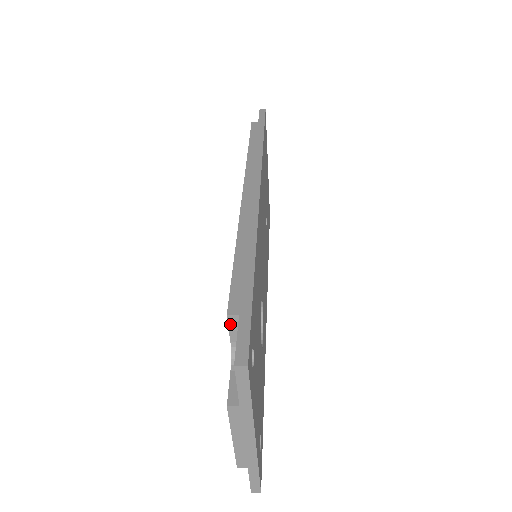
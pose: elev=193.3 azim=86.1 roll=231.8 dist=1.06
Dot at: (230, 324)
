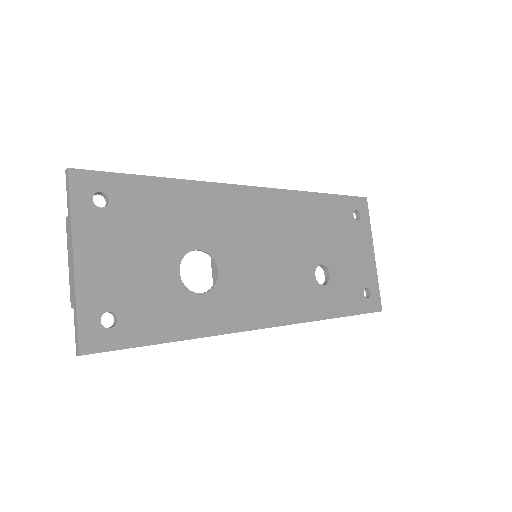
Dot at: occluded
